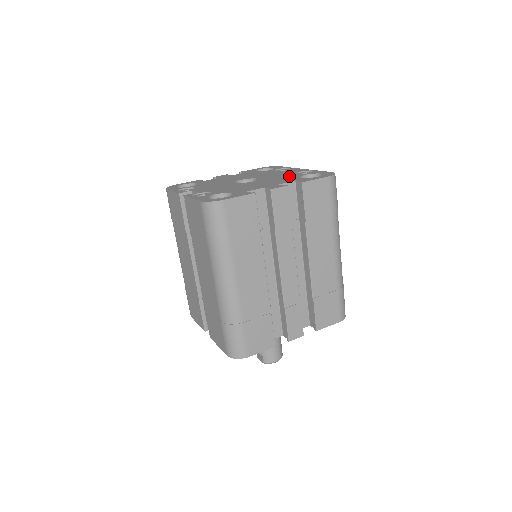
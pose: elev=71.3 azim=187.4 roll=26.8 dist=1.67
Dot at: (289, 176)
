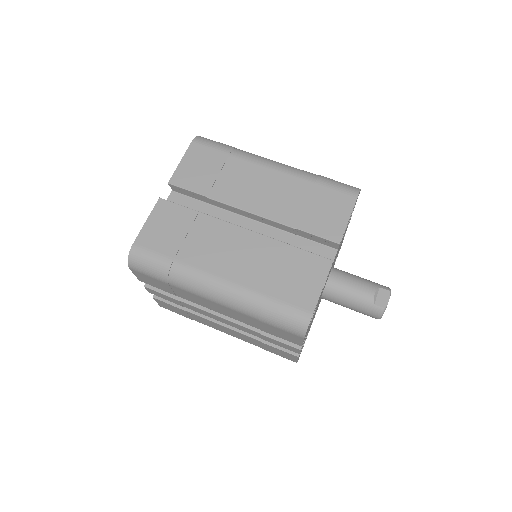
Dot at: occluded
